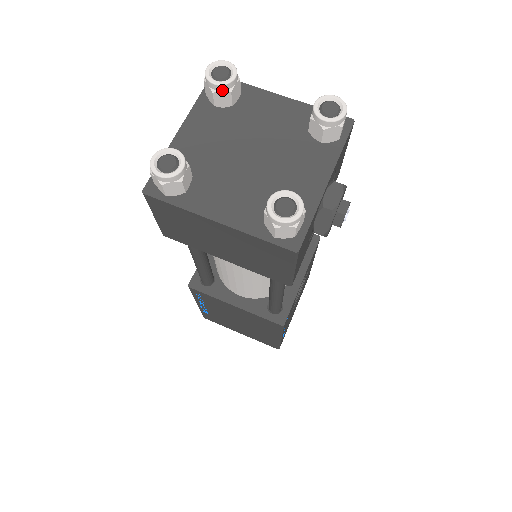
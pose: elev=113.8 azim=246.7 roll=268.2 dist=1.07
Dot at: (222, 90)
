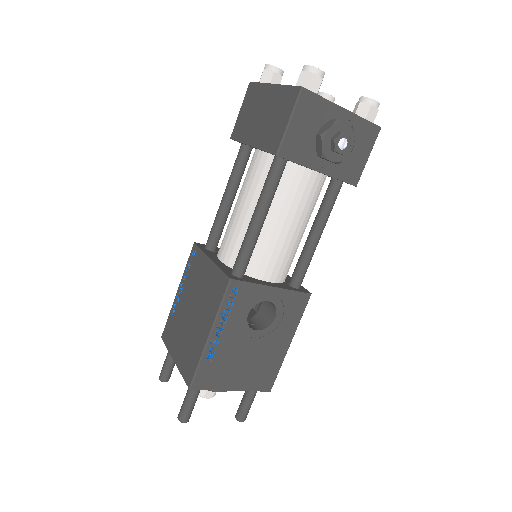
Dot at: occluded
